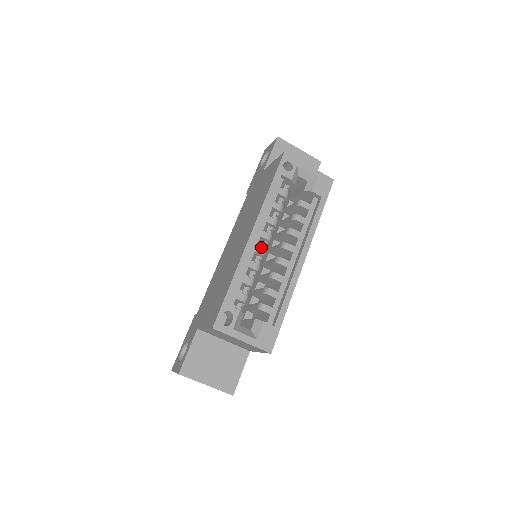
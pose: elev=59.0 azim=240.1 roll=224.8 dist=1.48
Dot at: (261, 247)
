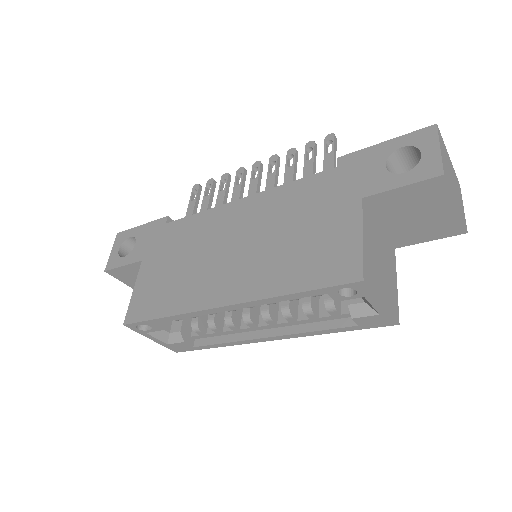
Dot at: occluded
